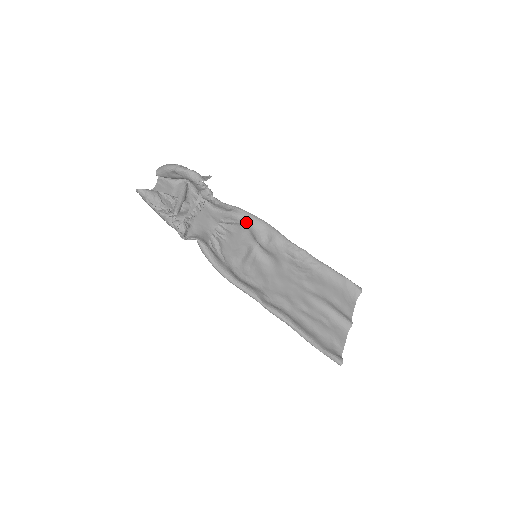
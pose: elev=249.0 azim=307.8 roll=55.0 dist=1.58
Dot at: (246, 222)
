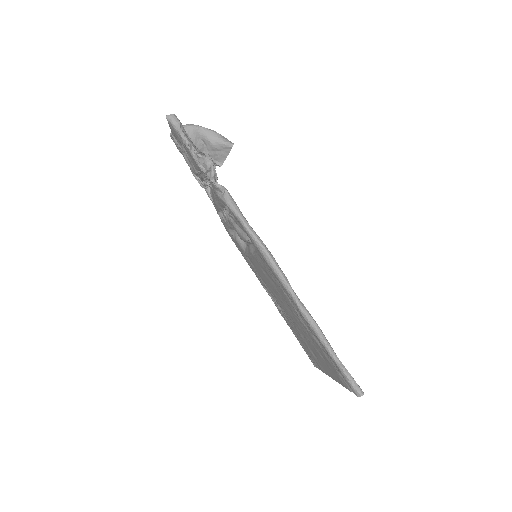
Dot at: (231, 234)
